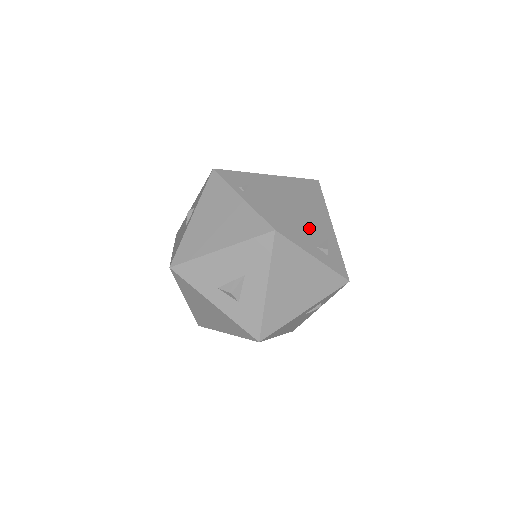
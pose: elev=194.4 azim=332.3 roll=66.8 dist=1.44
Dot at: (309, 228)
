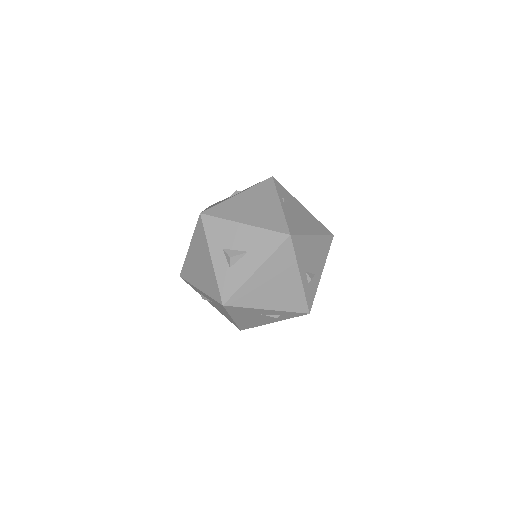
Dot at: (309, 256)
